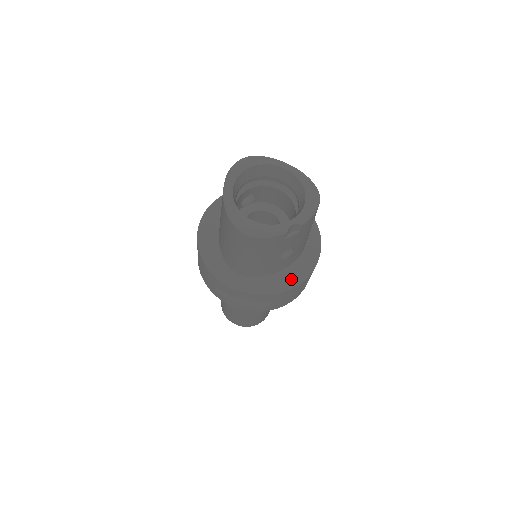
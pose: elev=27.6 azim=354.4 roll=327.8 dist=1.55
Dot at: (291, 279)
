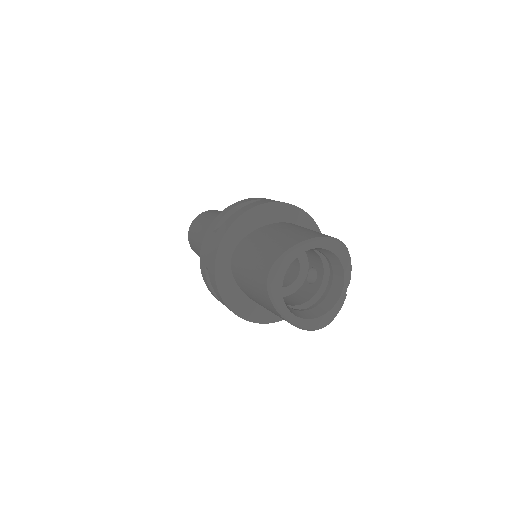
Dot at: occluded
